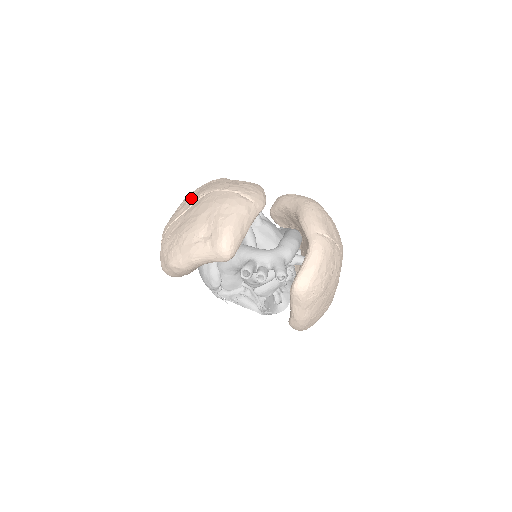
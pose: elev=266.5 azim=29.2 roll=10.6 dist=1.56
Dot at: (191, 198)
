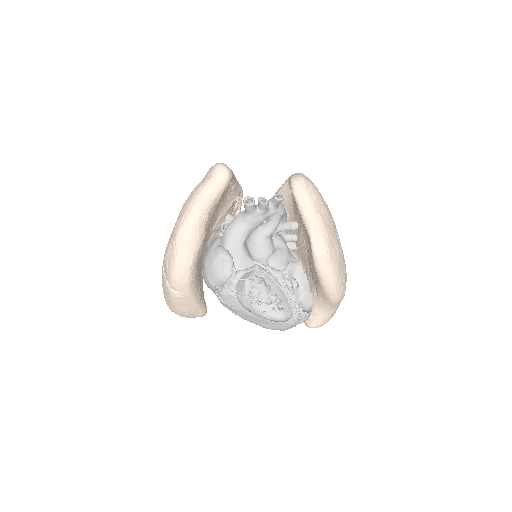
Dot at: occluded
